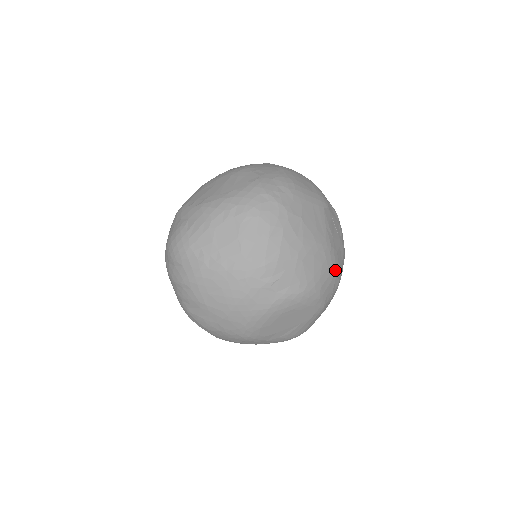
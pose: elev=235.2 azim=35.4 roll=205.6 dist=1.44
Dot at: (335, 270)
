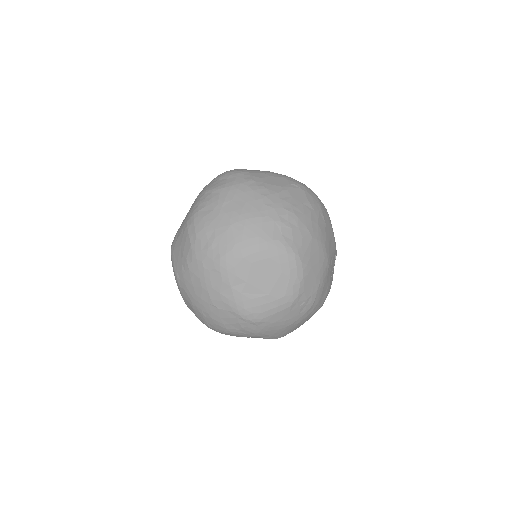
Dot at: (320, 285)
